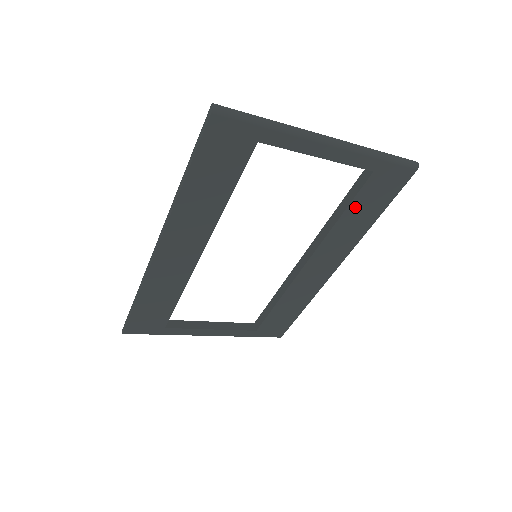
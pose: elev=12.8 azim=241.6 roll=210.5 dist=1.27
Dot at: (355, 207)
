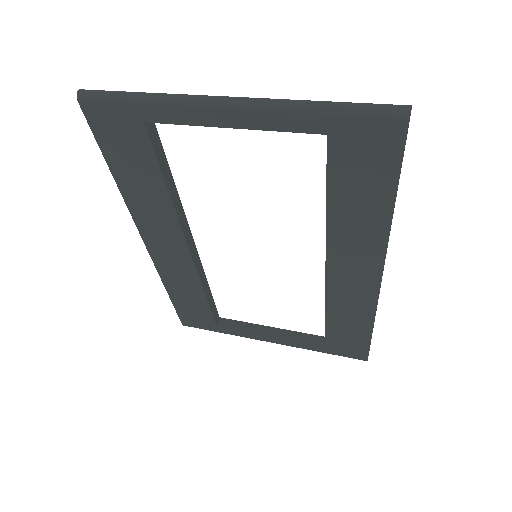
Dot at: (340, 190)
